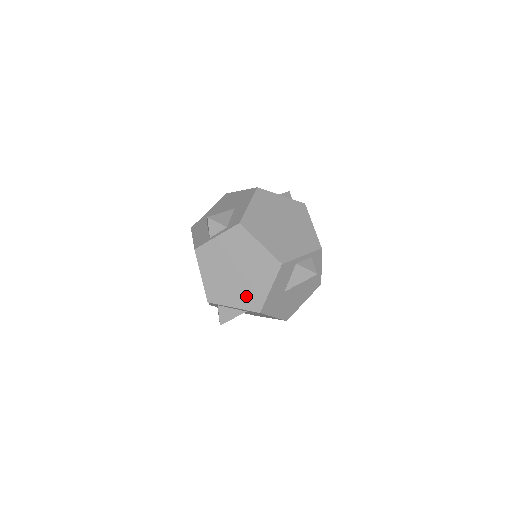
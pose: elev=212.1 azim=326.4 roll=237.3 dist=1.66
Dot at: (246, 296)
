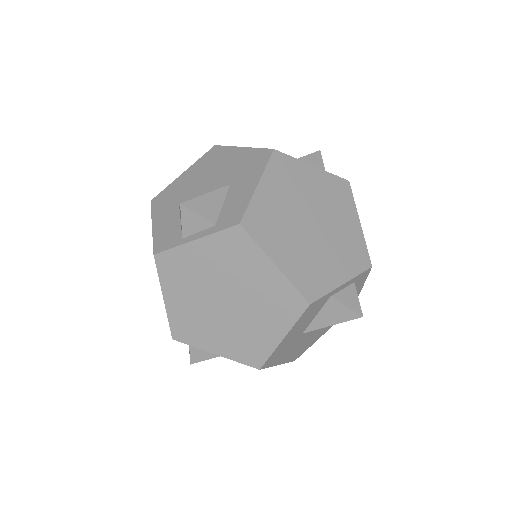
Dot at: (239, 342)
